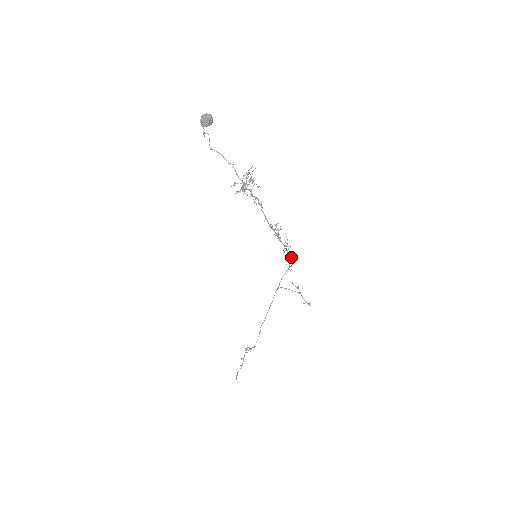
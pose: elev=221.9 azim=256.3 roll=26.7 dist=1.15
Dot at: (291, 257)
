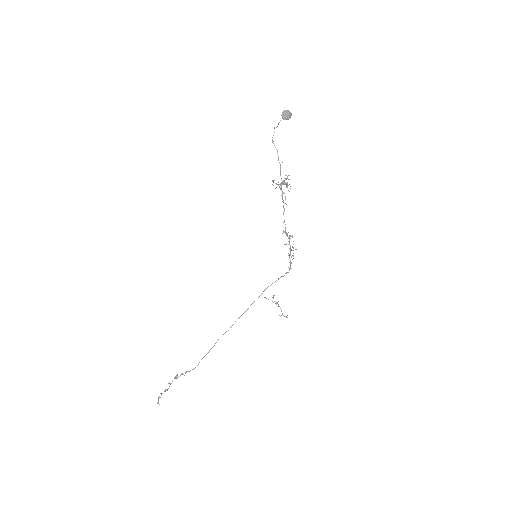
Dot at: occluded
